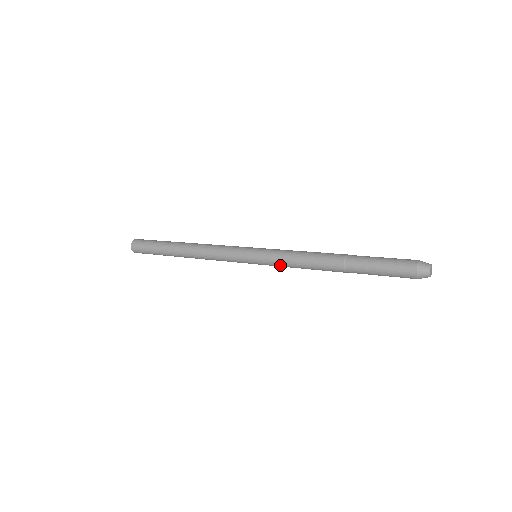
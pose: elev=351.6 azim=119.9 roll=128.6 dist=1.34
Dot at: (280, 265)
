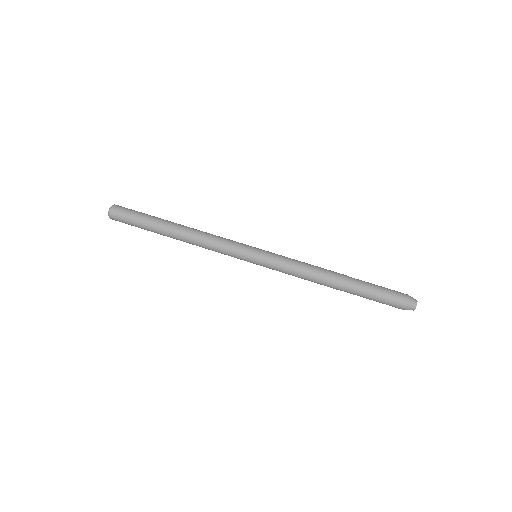
Dot at: occluded
